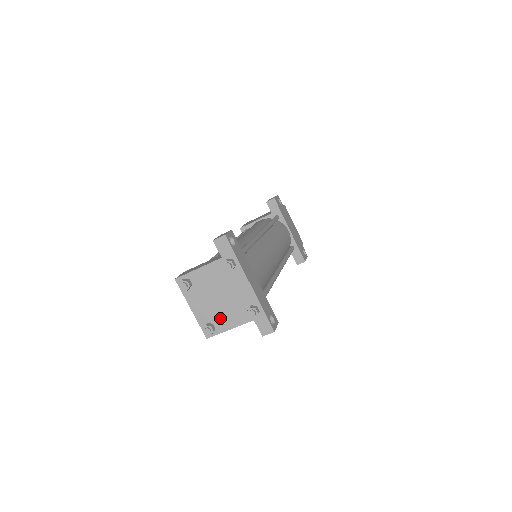
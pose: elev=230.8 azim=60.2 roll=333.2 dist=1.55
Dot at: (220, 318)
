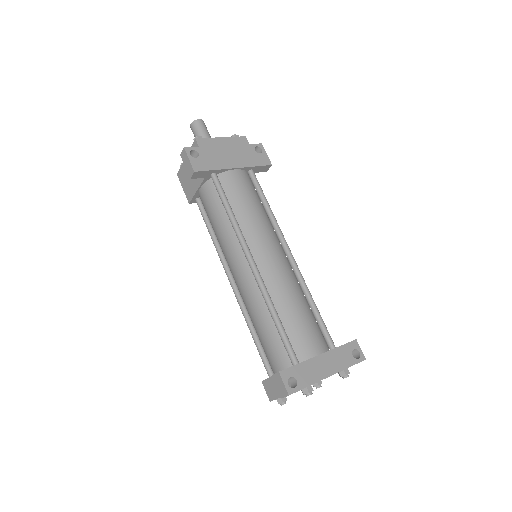
Dot at: occluded
